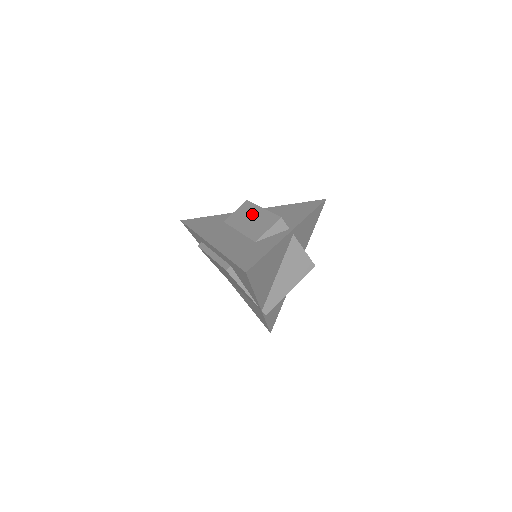
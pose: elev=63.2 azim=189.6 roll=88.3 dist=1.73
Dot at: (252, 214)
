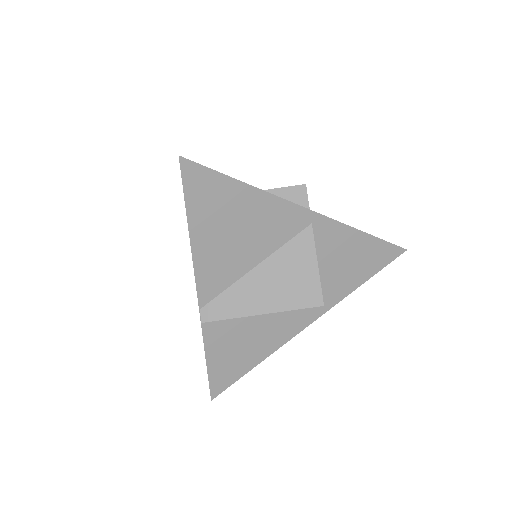
Dot at: occluded
